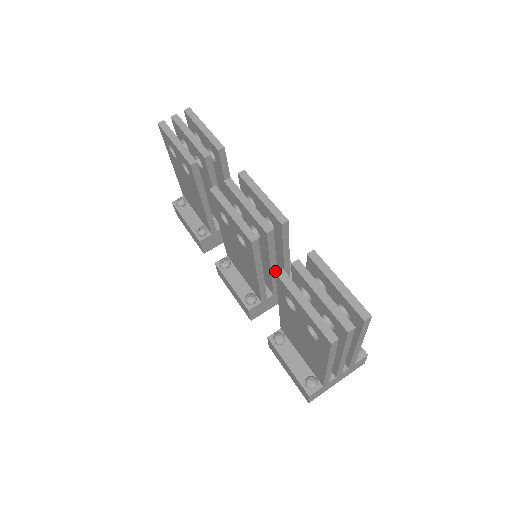
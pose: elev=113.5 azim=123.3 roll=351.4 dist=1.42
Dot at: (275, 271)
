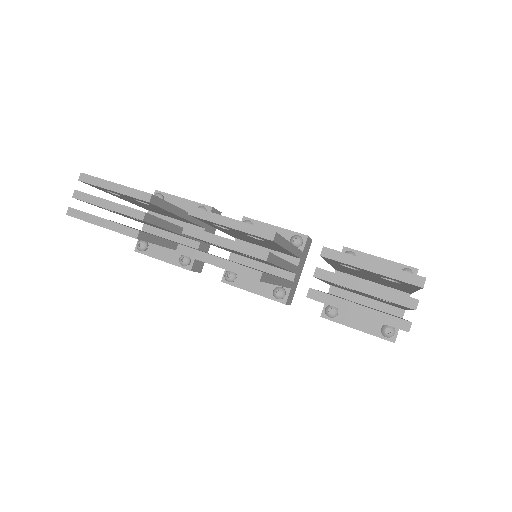
Dot at: (287, 264)
